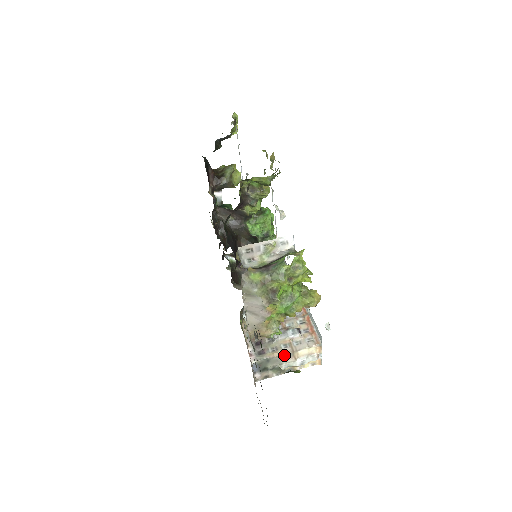
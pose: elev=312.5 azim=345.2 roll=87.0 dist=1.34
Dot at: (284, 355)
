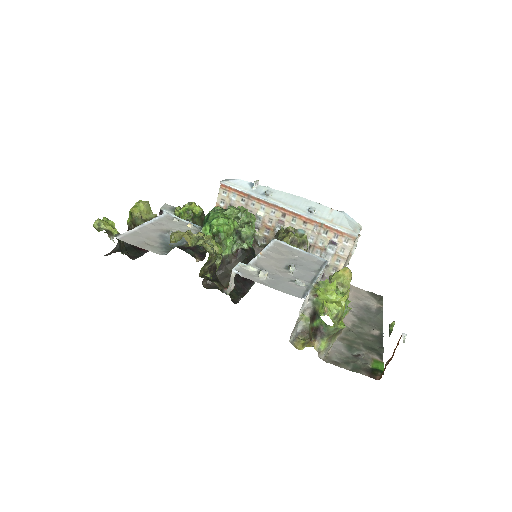
Dot at: (344, 265)
